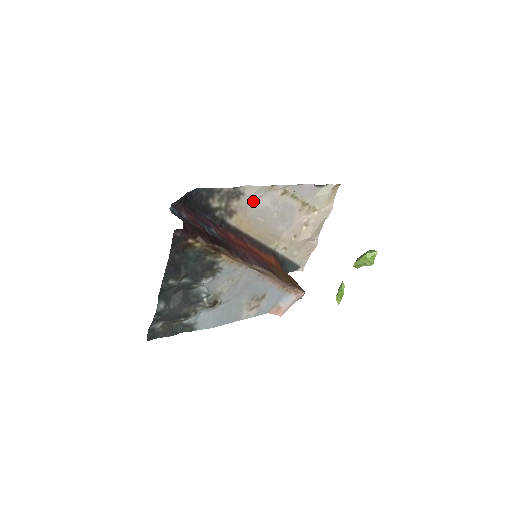
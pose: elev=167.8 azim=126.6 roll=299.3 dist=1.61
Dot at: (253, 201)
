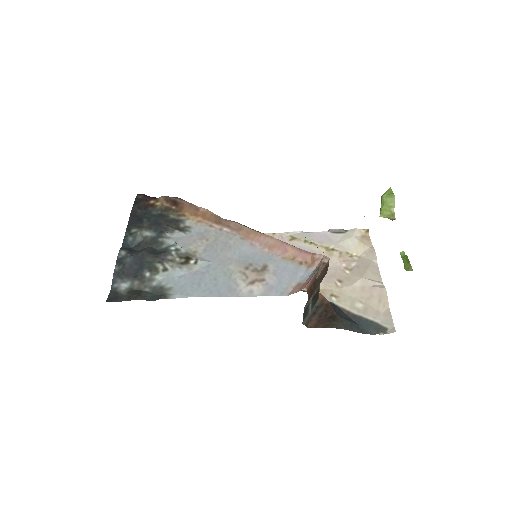
Dot at: occluded
